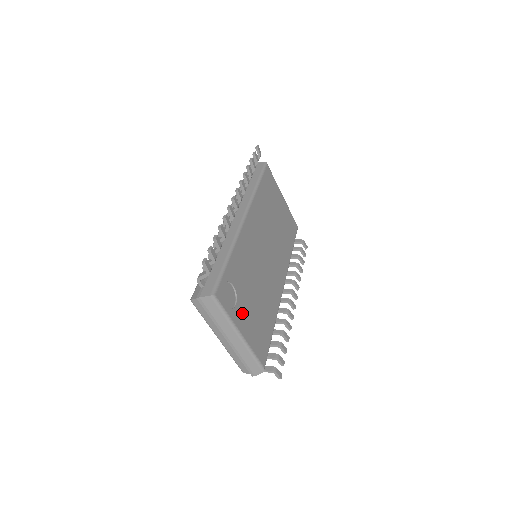
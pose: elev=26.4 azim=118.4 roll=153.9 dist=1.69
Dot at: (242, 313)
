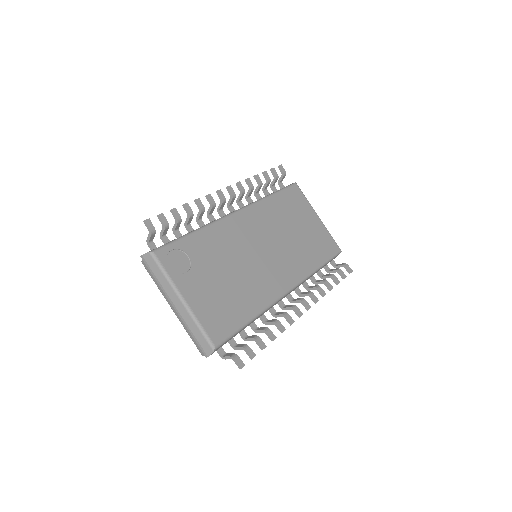
Dot at: (194, 283)
